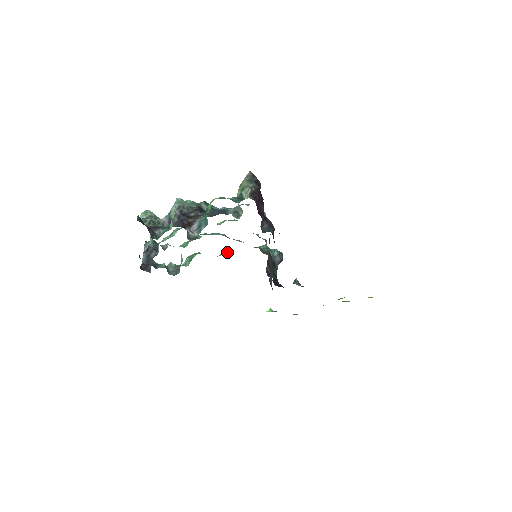
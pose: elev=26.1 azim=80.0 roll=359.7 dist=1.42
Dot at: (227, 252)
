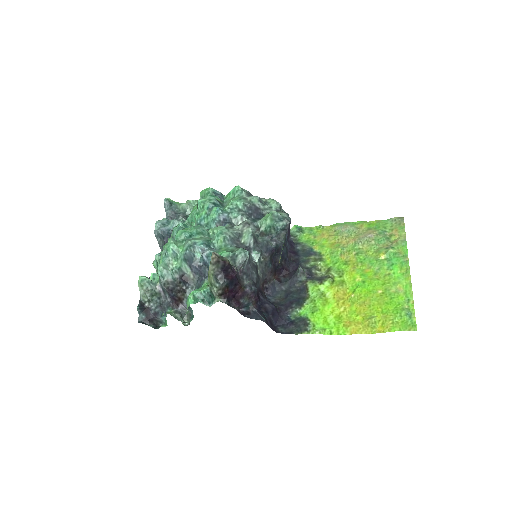
Dot at: (236, 194)
